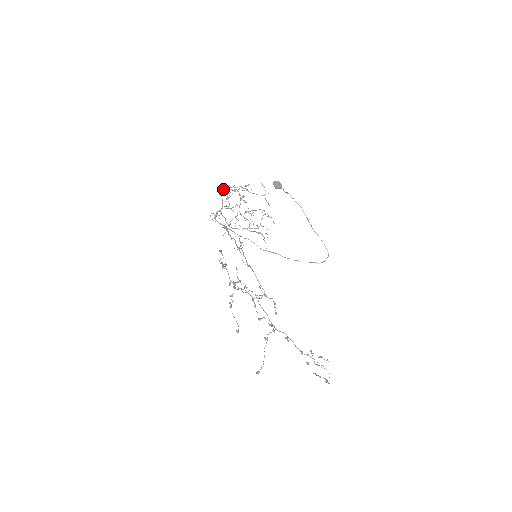
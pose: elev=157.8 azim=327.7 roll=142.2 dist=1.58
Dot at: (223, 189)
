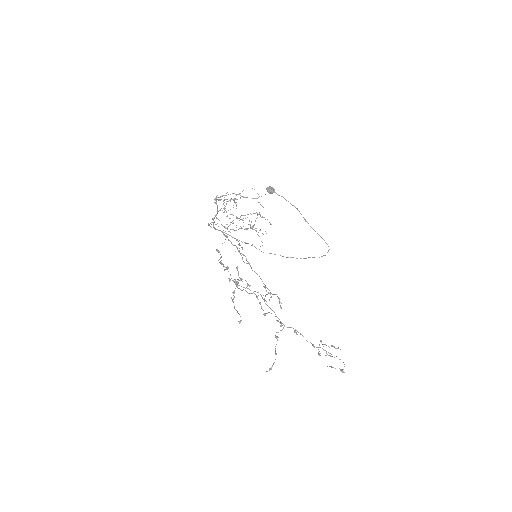
Dot at: (217, 197)
